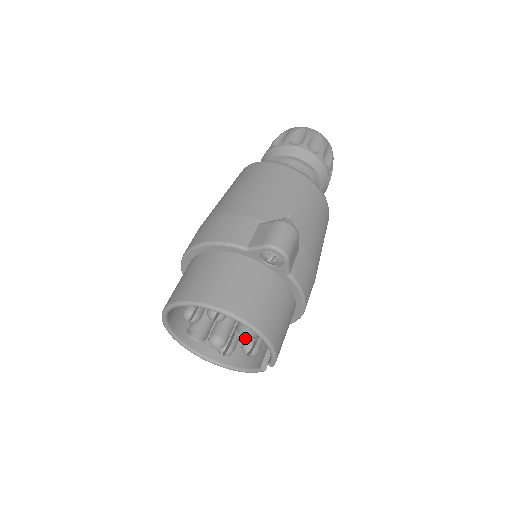
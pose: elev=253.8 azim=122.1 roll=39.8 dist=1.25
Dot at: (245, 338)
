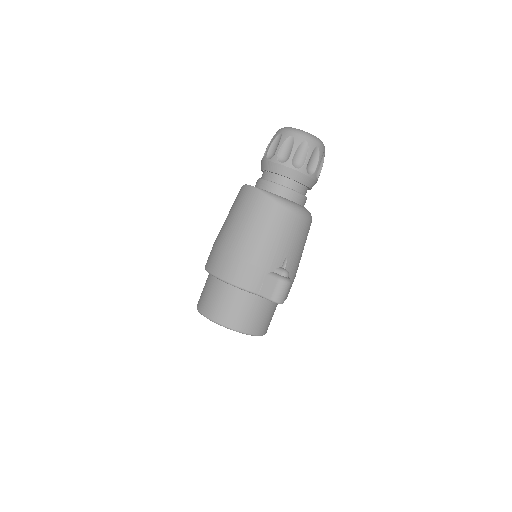
Dot at: occluded
